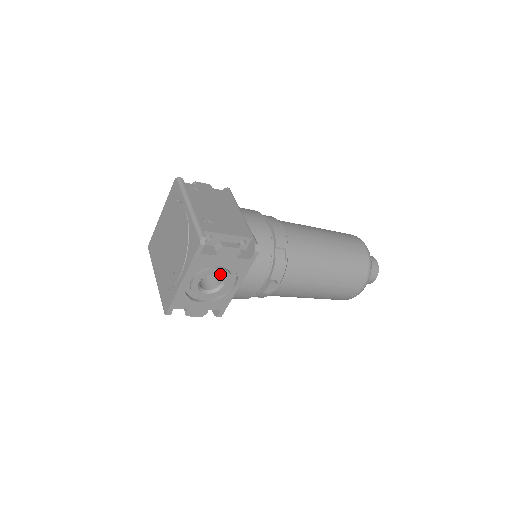
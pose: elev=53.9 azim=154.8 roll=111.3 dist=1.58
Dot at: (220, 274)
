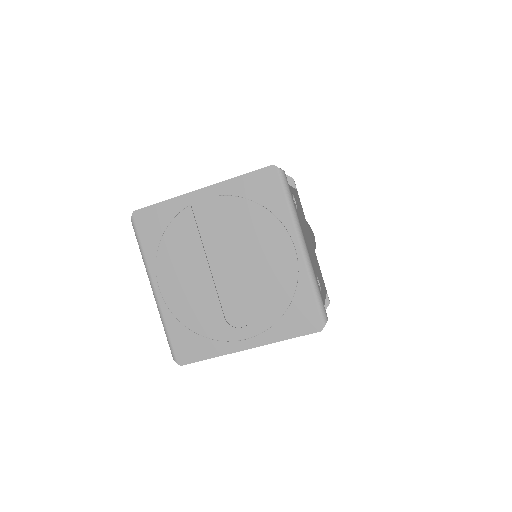
Dot at: occluded
